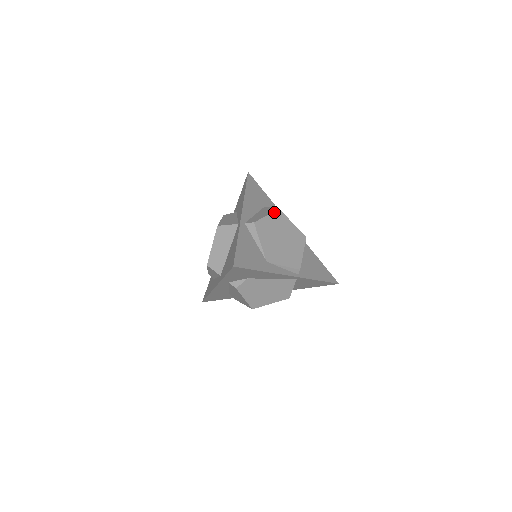
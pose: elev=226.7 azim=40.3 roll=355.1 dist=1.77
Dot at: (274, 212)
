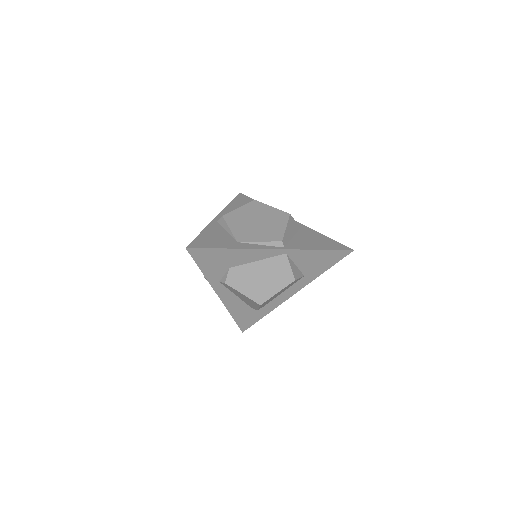
Dot at: (247, 203)
